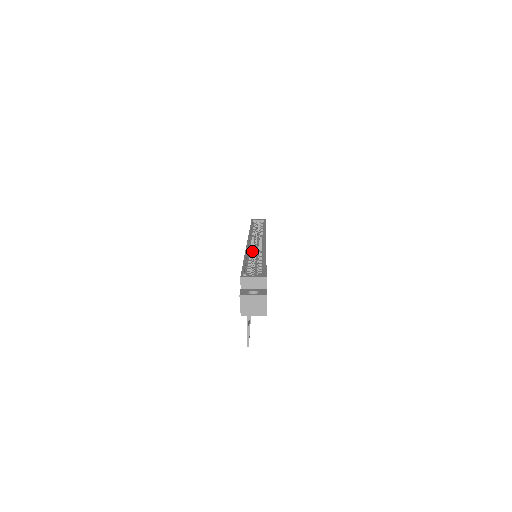
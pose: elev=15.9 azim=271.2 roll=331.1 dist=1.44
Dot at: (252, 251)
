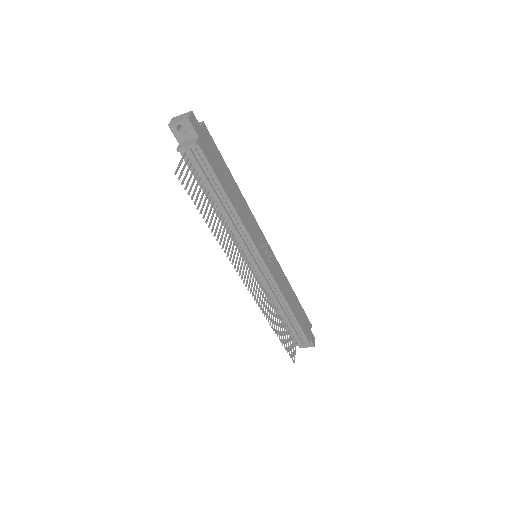
Dot at: occluded
